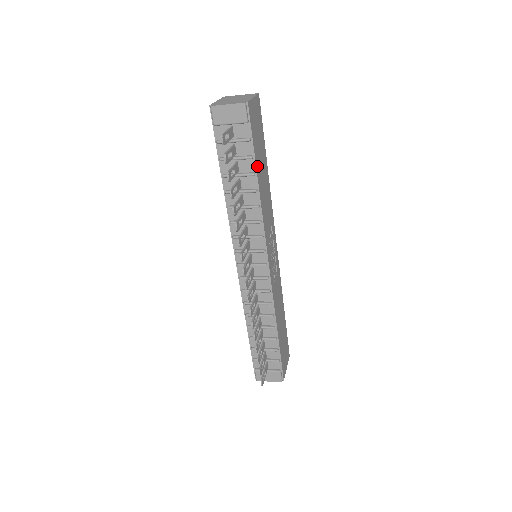
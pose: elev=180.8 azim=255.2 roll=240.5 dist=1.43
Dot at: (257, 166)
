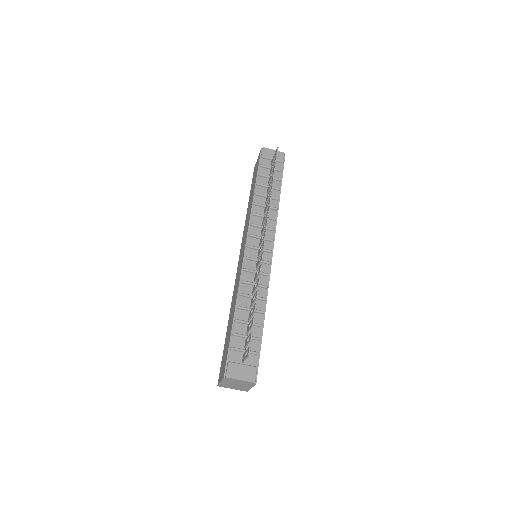
Dot at: (280, 189)
